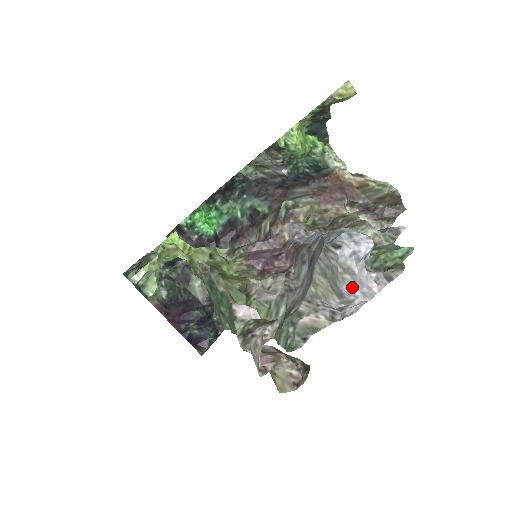
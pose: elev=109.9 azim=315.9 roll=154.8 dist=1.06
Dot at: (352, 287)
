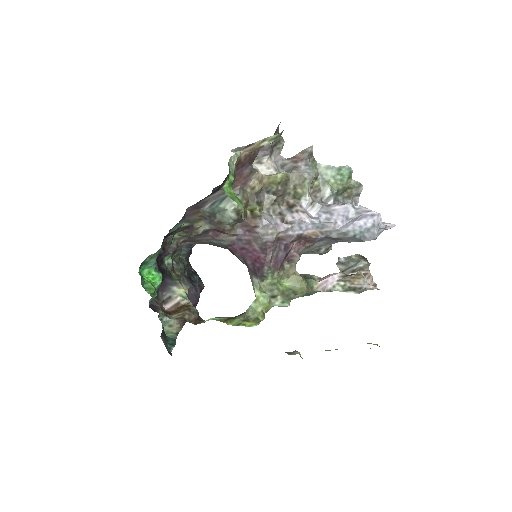
Dot at: occluded
